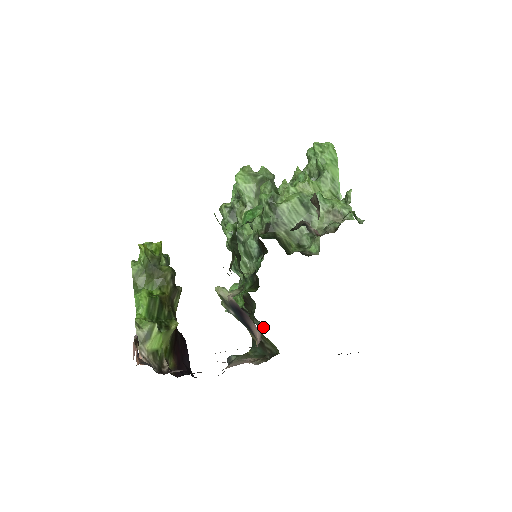
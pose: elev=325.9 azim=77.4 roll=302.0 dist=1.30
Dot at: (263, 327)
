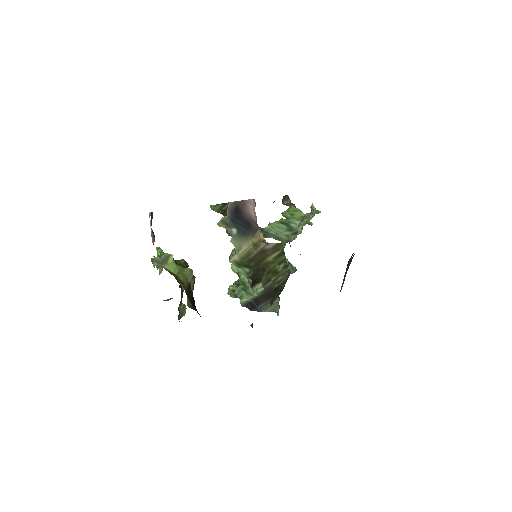
Dot at: (279, 298)
